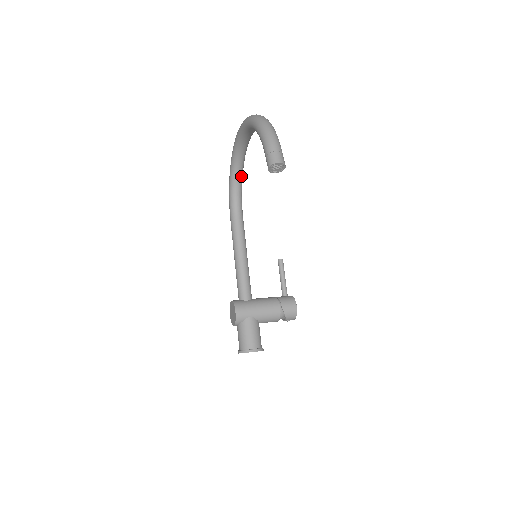
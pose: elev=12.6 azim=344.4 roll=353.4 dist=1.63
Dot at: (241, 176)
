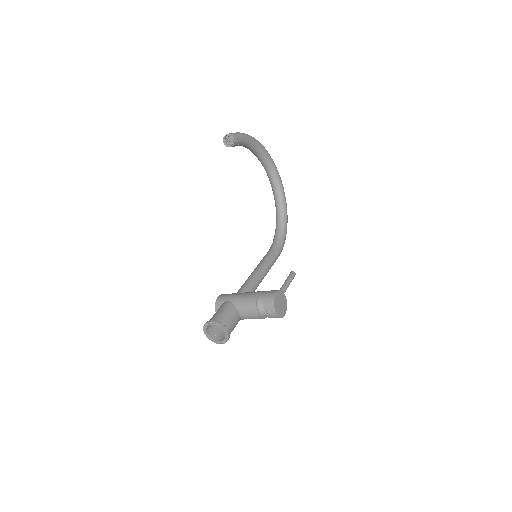
Dot at: (283, 223)
